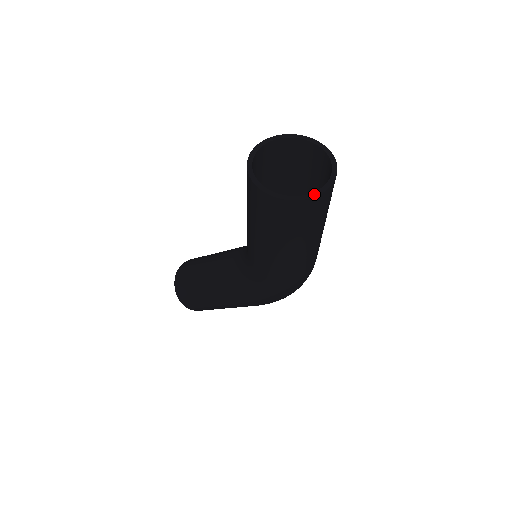
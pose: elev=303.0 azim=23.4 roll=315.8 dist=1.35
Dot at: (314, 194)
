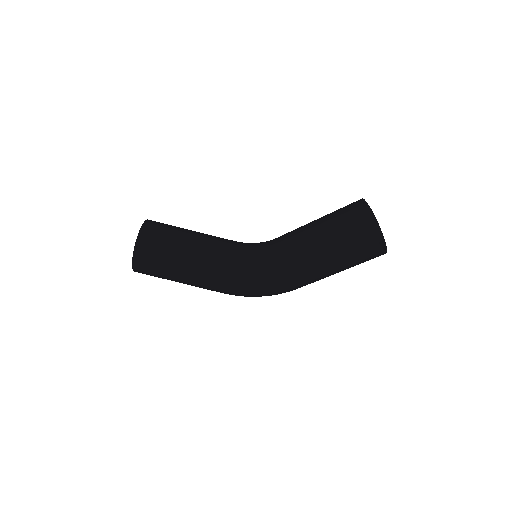
Dot at: (386, 251)
